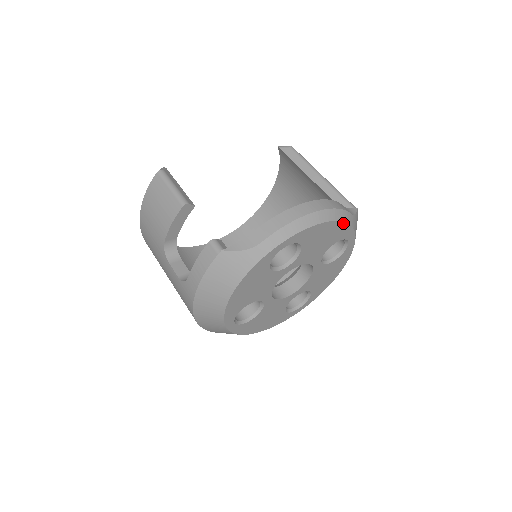
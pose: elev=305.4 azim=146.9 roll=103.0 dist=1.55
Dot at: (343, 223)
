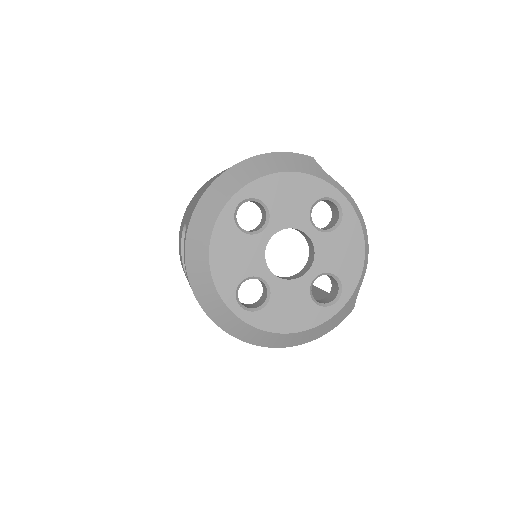
Dot at: (362, 266)
